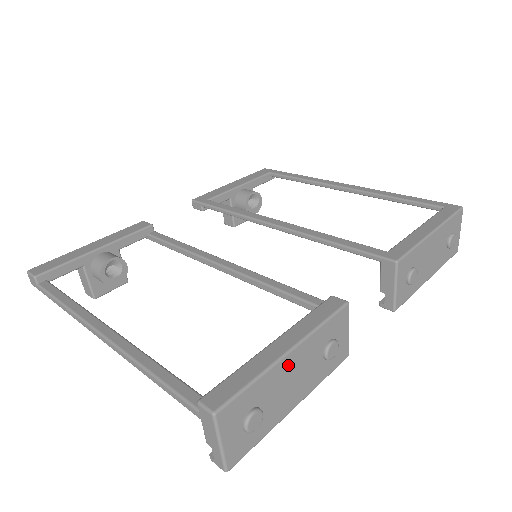
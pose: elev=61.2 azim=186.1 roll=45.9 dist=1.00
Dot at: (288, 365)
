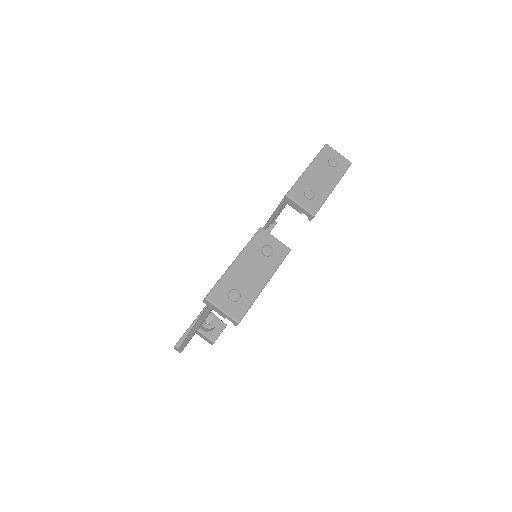
Dot at: (239, 267)
